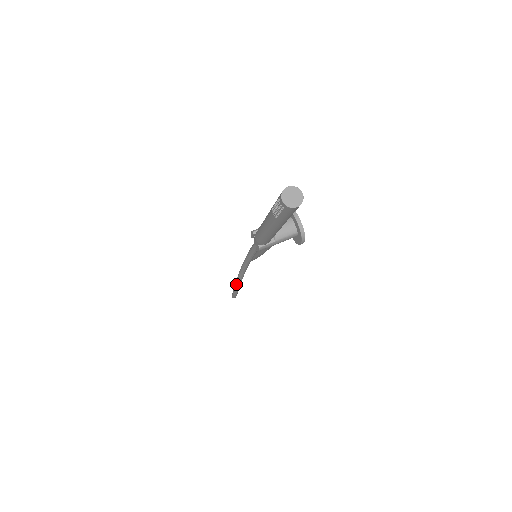
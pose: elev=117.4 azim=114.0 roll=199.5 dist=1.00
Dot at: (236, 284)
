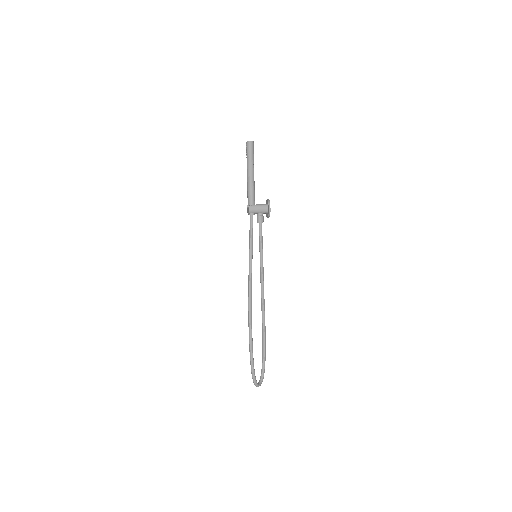
Dot at: (248, 308)
